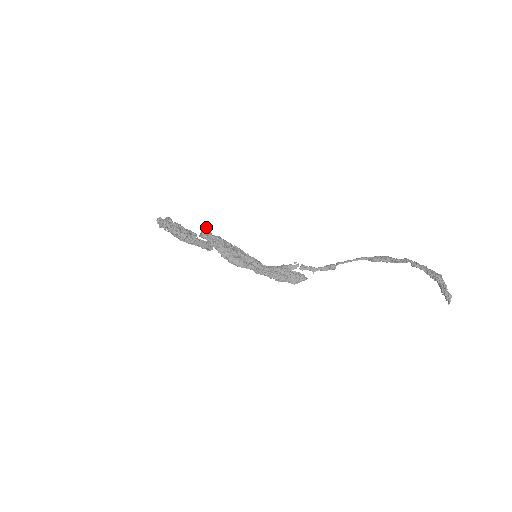
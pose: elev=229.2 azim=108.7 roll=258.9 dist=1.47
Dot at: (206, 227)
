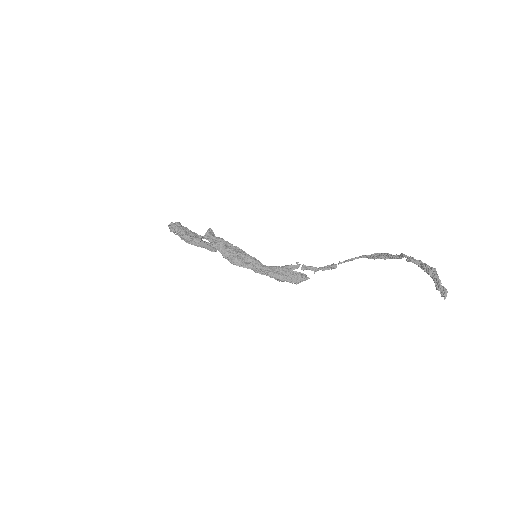
Dot at: (209, 229)
